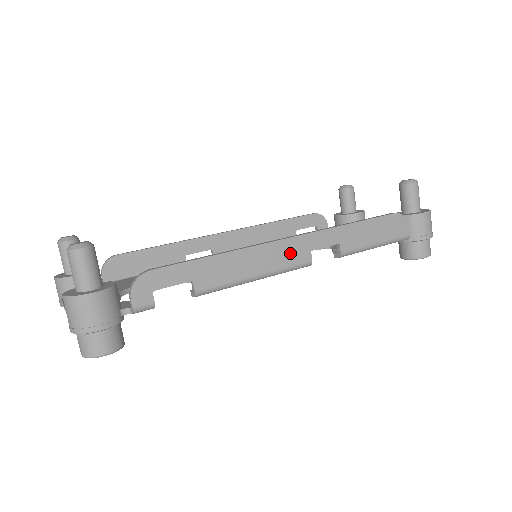
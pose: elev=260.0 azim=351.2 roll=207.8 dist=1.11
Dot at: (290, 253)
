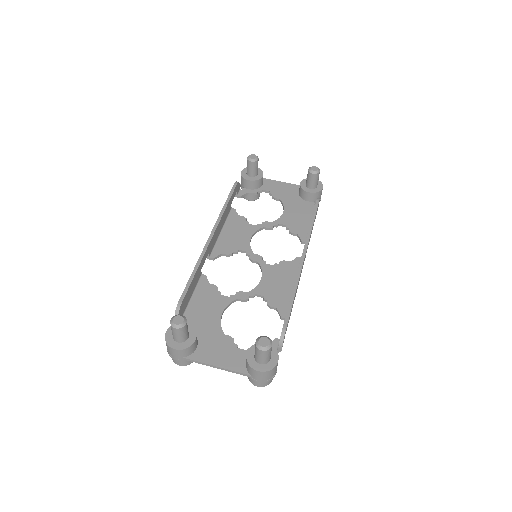
Dot at: (303, 263)
